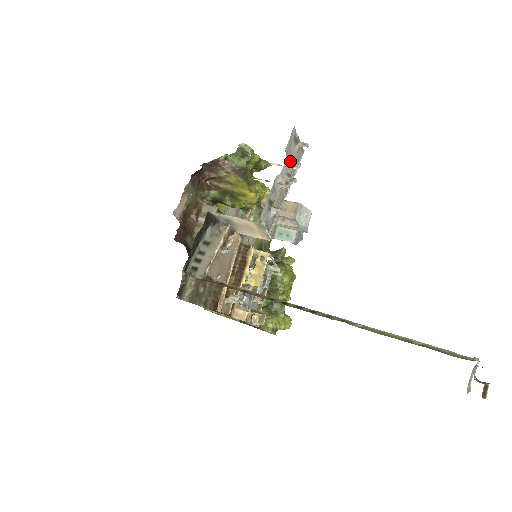
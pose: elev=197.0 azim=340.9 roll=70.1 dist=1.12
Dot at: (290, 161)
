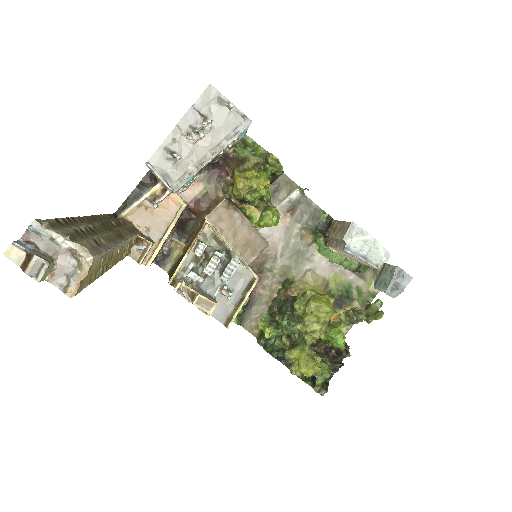
Dot at: (199, 116)
